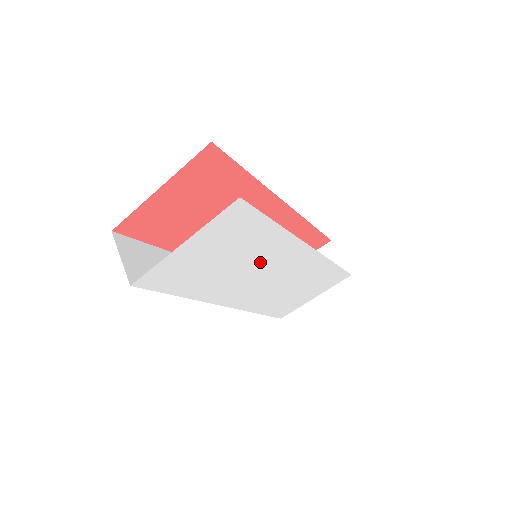
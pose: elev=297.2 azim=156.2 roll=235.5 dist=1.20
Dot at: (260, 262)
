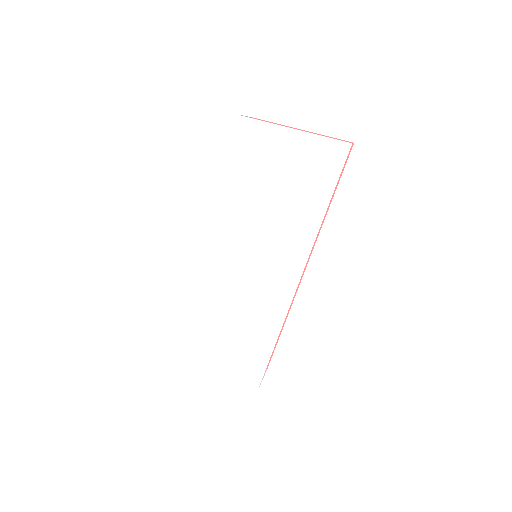
Dot at: (274, 233)
